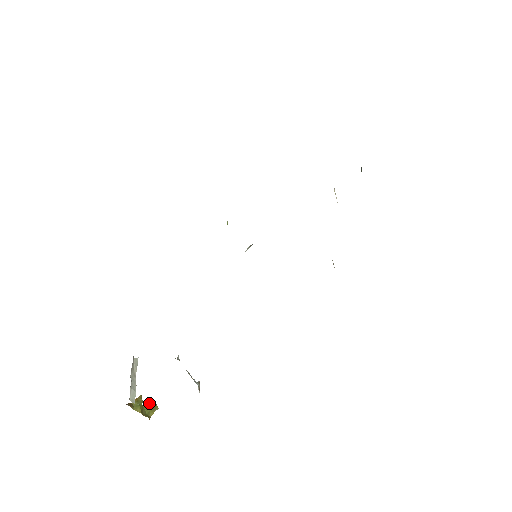
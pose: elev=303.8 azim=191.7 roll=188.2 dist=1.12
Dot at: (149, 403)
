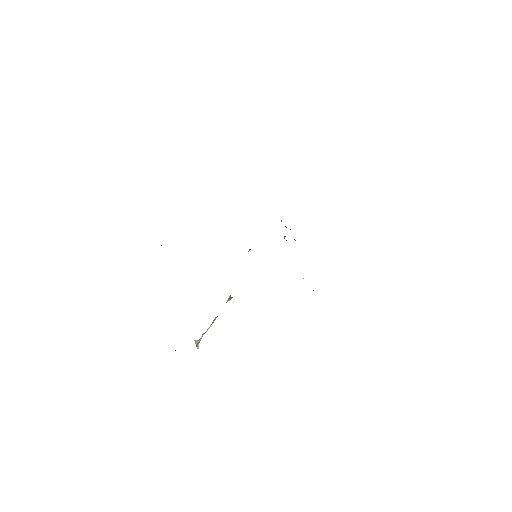
Dot at: occluded
